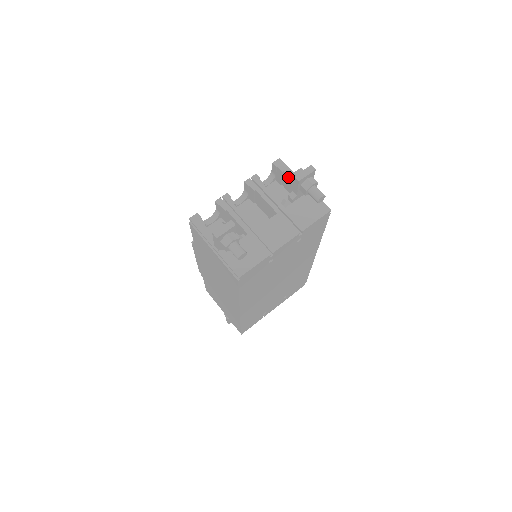
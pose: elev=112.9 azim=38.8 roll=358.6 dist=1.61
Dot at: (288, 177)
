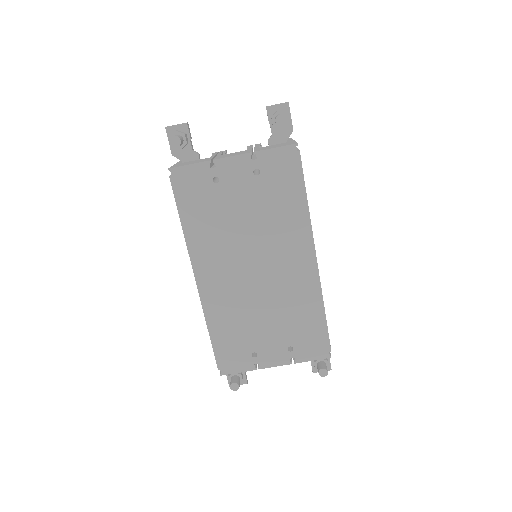
Dot at: occluded
